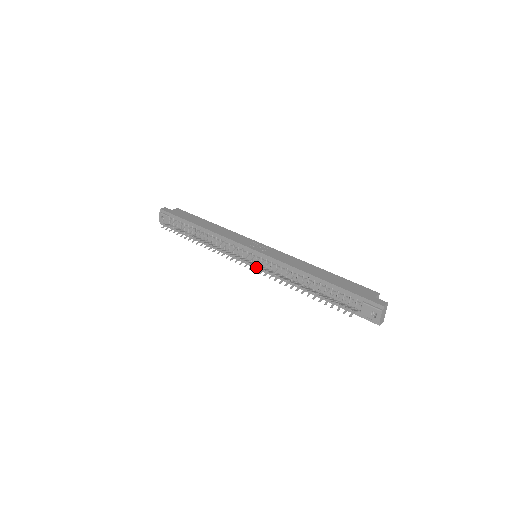
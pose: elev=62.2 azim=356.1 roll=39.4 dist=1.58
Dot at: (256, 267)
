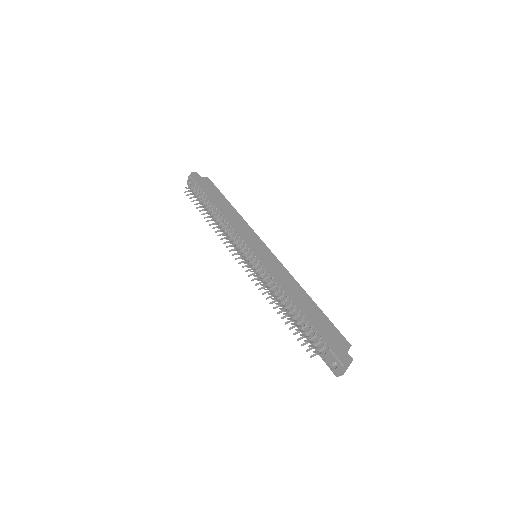
Dot at: occluded
